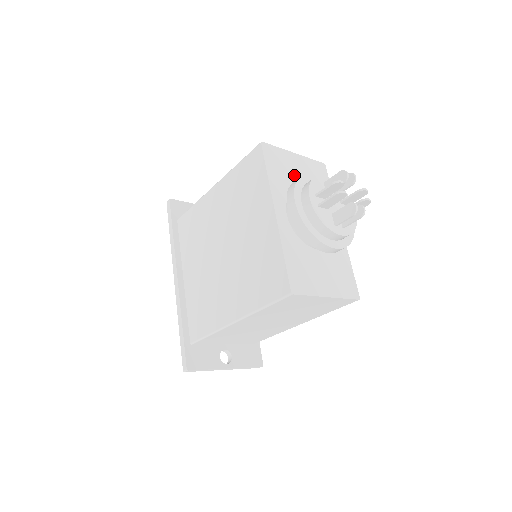
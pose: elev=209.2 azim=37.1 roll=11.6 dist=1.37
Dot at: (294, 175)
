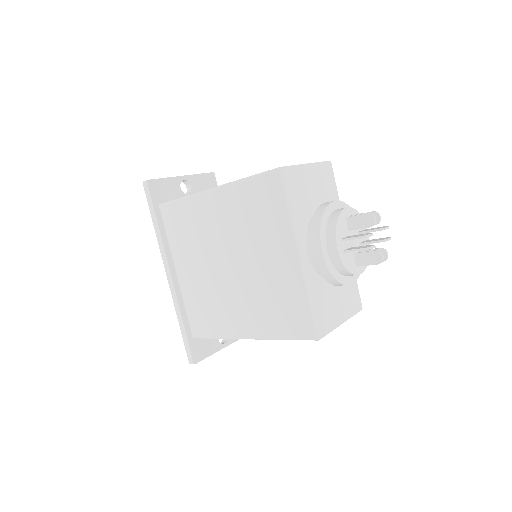
Dot at: (309, 195)
